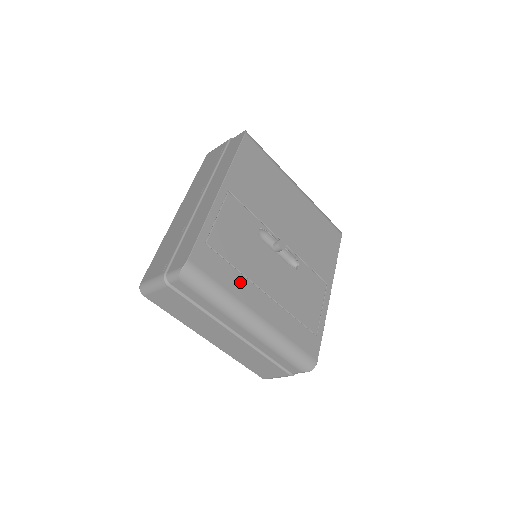
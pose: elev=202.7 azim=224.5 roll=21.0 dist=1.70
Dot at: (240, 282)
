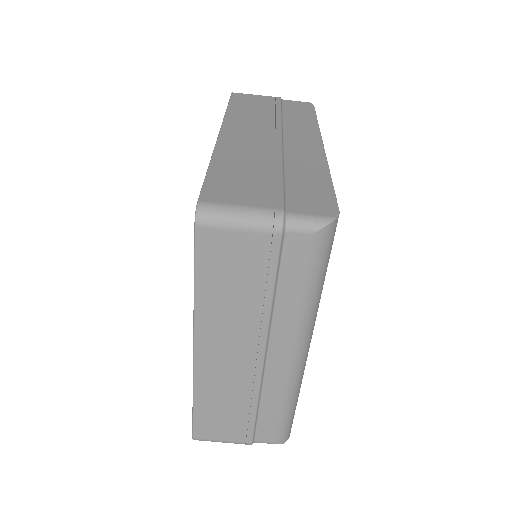
Dot at: occluded
